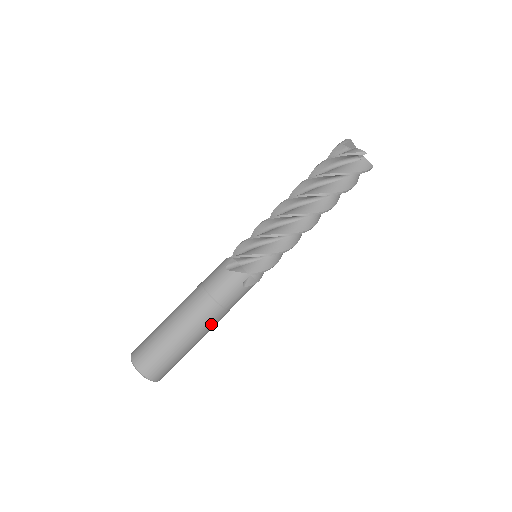
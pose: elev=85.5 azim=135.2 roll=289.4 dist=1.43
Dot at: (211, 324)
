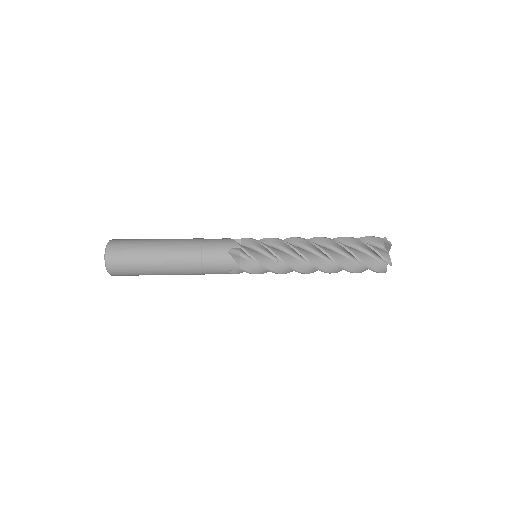
Dot at: occluded
